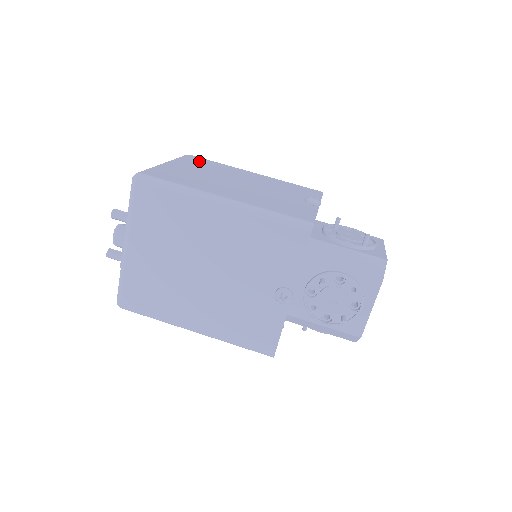
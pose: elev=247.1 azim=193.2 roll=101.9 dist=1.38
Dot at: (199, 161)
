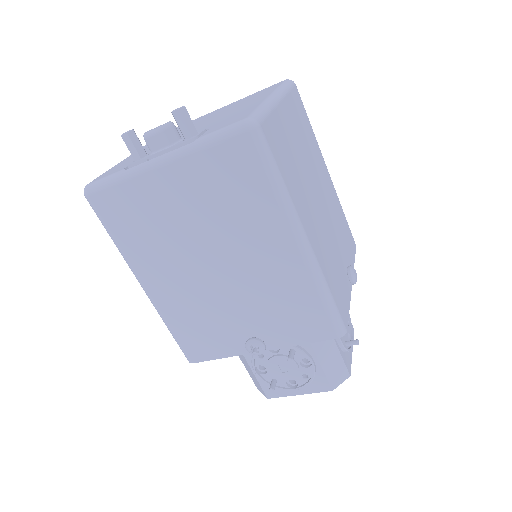
Dot at: (301, 112)
